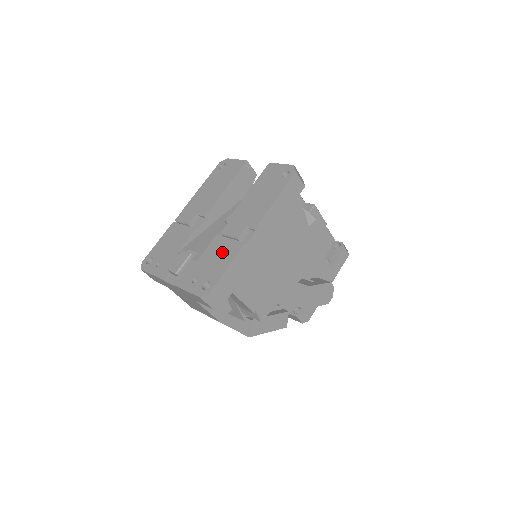
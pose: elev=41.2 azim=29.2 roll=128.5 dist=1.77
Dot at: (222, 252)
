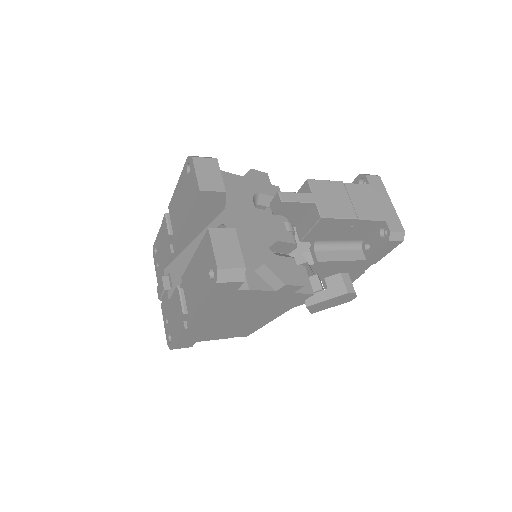
Dot at: (176, 316)
